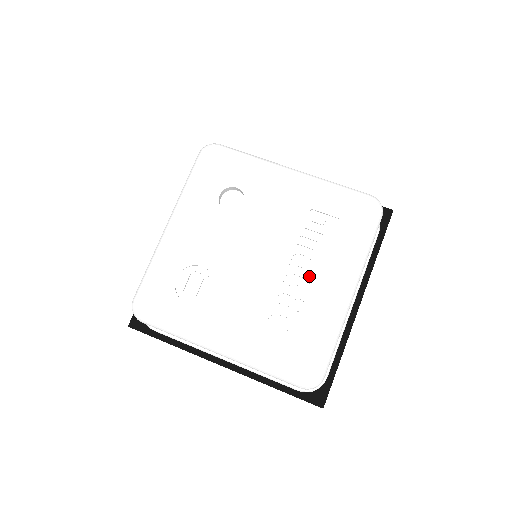
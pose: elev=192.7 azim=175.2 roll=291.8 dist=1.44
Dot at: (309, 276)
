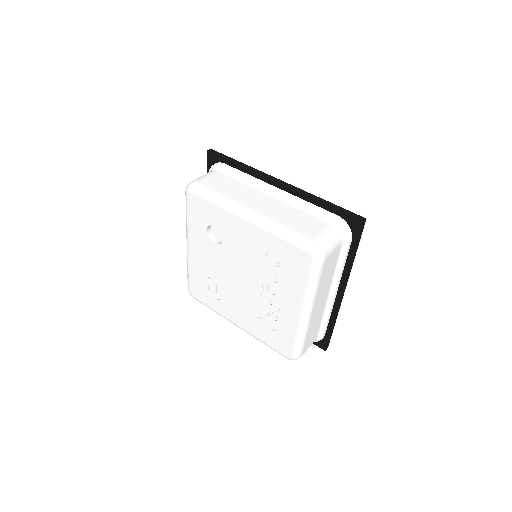
Dot at: (276, 299)
